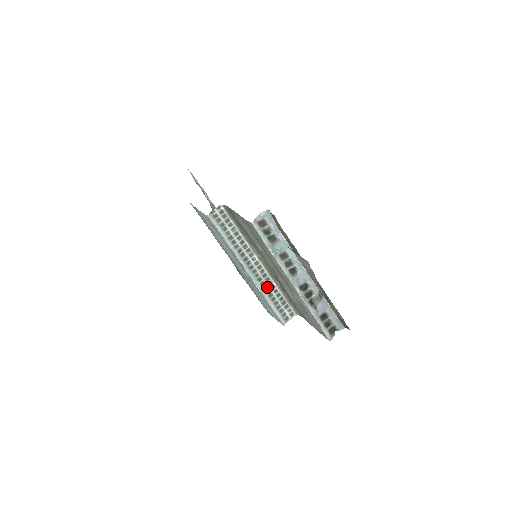
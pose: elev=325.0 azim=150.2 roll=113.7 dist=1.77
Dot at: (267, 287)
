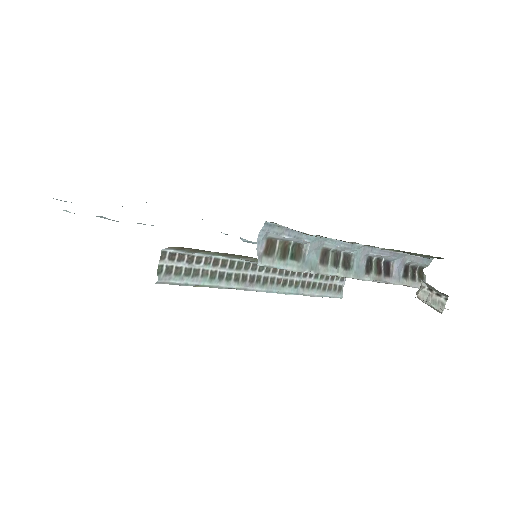
Dot at: (299, 281)
